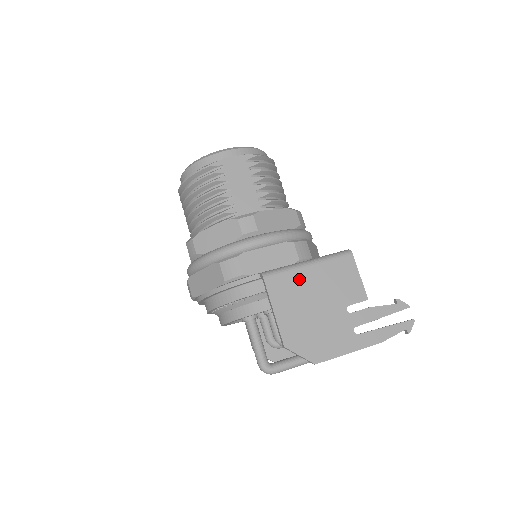
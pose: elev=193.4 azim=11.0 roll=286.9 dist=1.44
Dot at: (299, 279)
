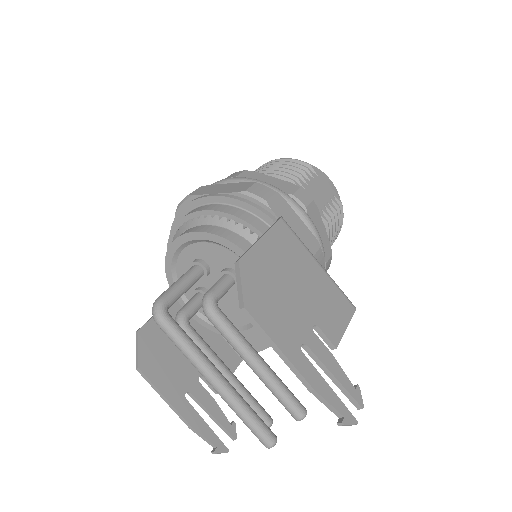
Dot at: (303, 257)
